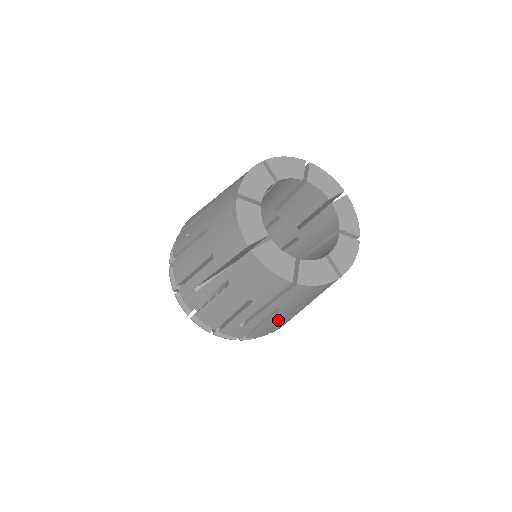
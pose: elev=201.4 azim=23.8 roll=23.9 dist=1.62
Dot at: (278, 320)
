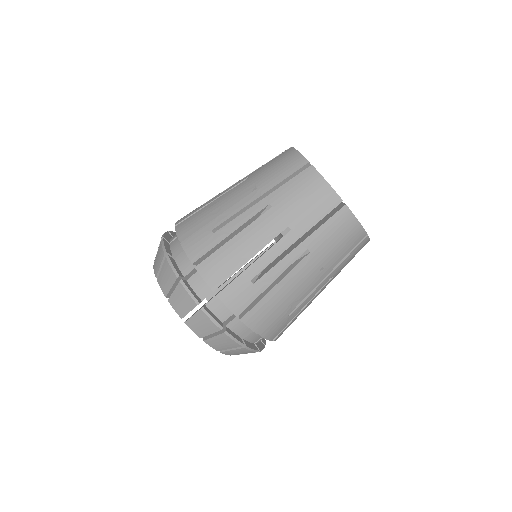
Dot at: (291, 288)
